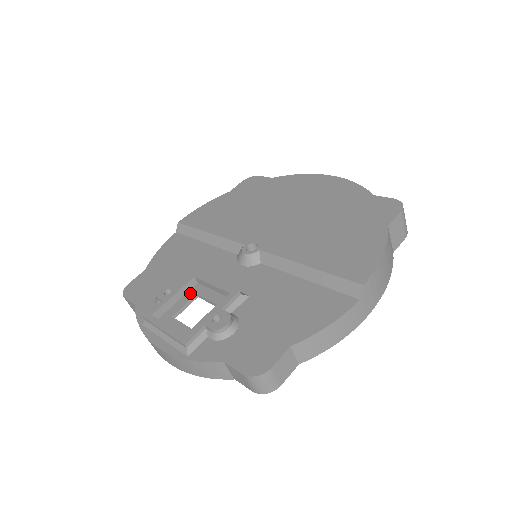
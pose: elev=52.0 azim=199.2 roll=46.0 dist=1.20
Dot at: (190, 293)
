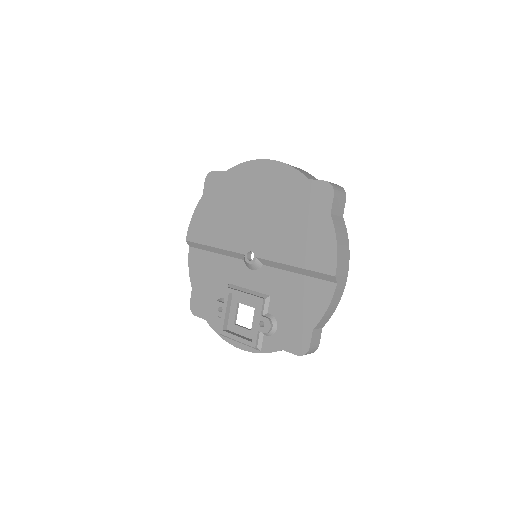
Dot at: (233, 303)
